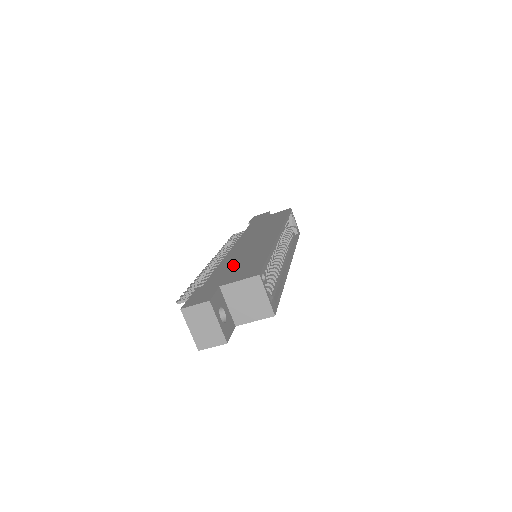
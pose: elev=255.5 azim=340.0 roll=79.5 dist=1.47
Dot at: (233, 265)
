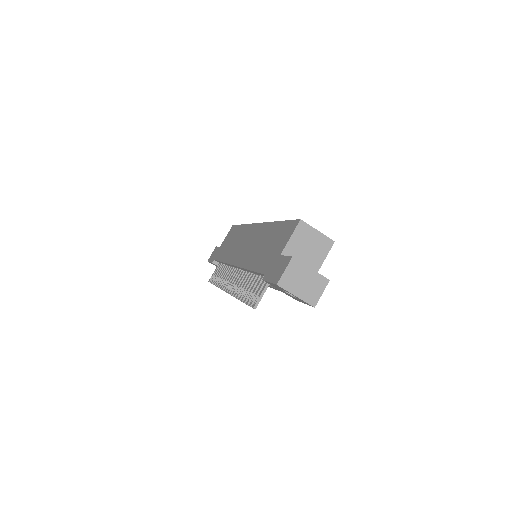
Dot at: (262, 252)
